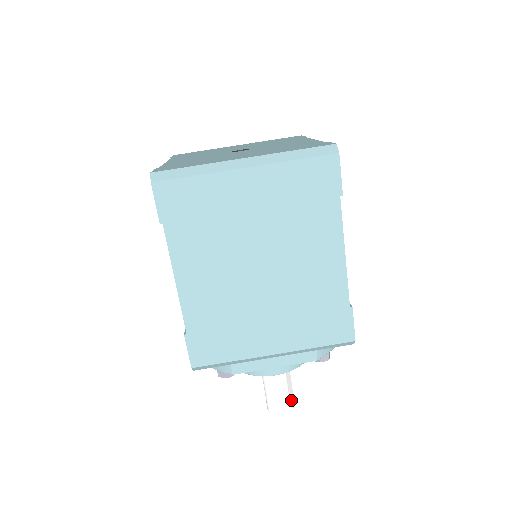
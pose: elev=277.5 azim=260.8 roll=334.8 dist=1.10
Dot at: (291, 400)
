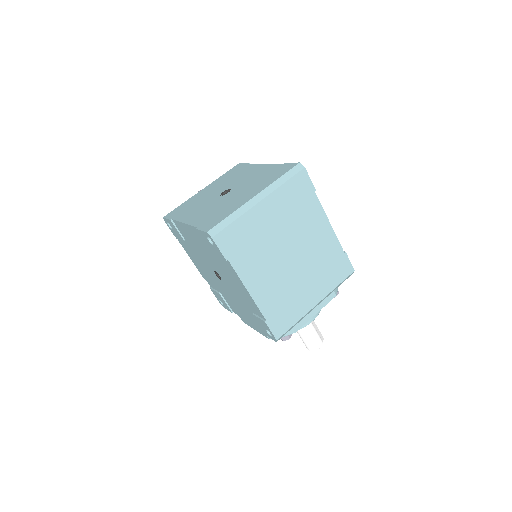
Dot at: (320, 335)
